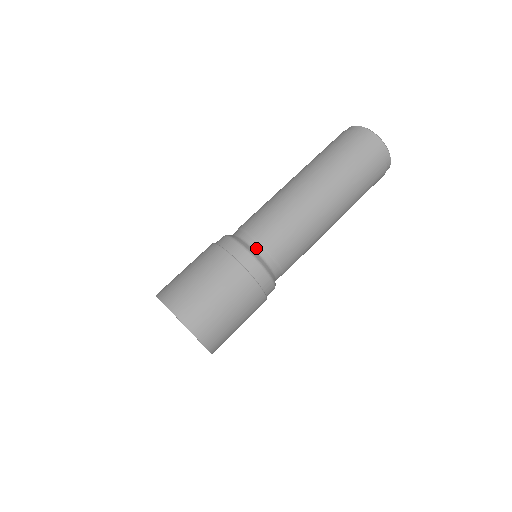
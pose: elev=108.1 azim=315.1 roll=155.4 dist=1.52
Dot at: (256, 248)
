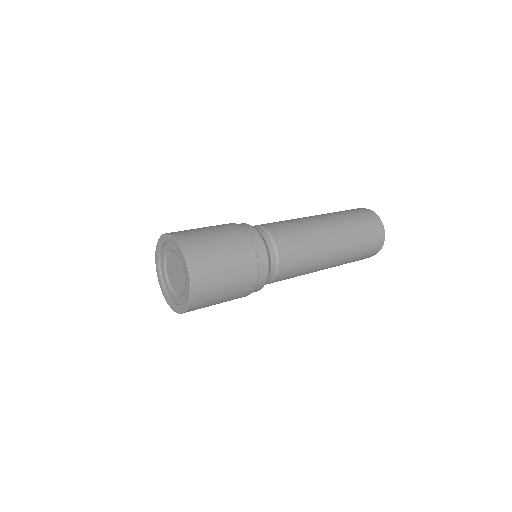
Dot at: occluded
